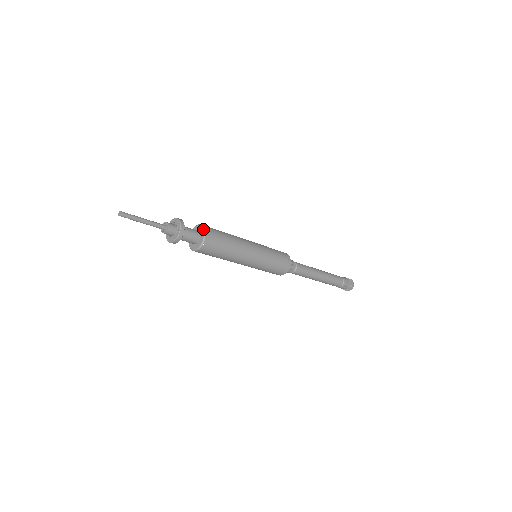
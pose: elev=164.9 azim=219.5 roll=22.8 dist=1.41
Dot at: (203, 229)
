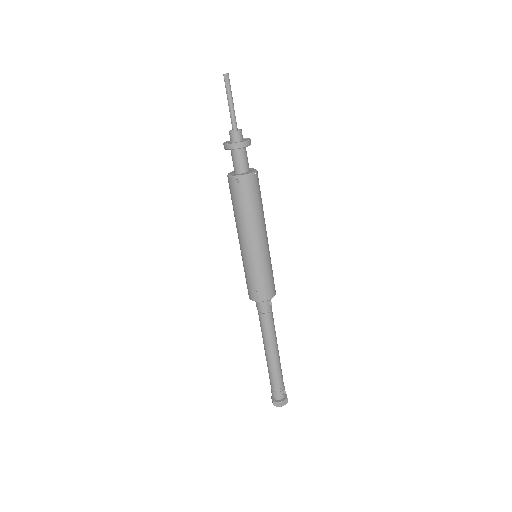
Dot at: occluded
